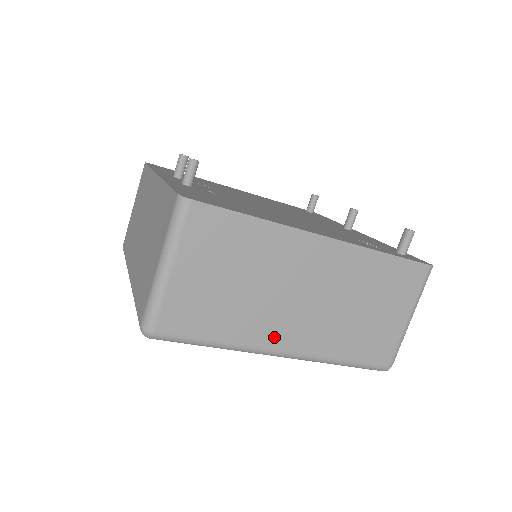
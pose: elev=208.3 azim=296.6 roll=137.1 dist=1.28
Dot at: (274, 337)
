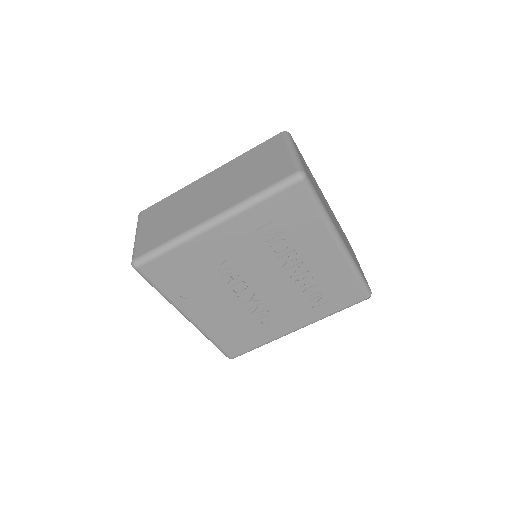
Dot at: (200, 218)
